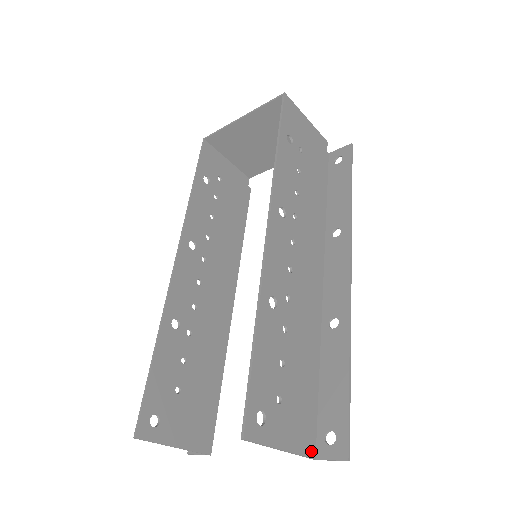
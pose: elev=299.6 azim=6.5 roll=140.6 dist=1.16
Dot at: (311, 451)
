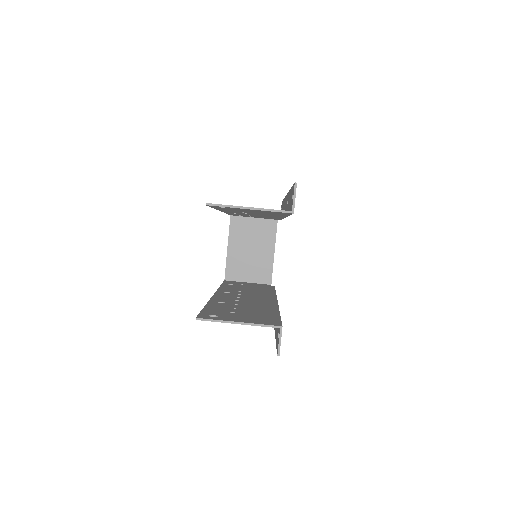
Dot at: (285, 211)
